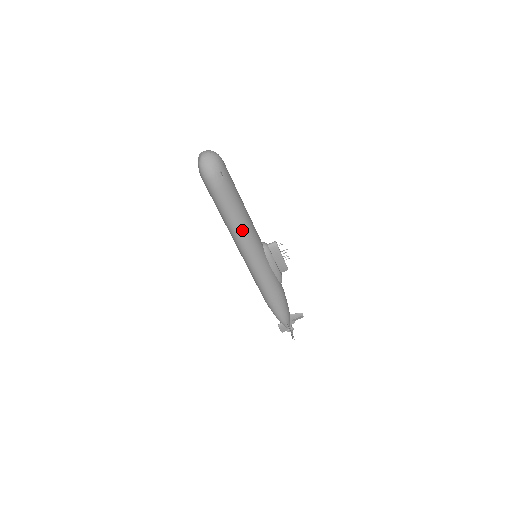
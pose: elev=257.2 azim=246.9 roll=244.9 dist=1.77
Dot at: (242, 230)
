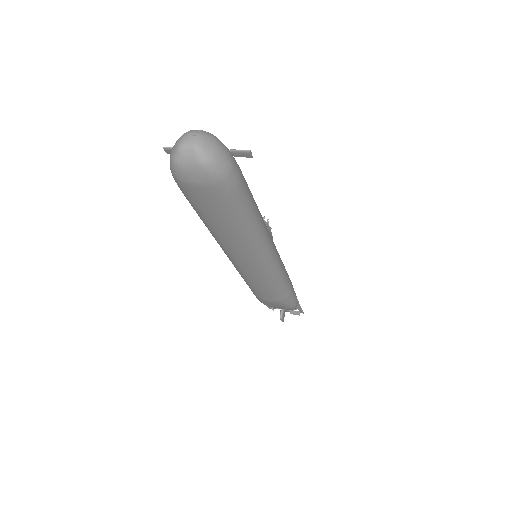
Dot at: (264, 225)
